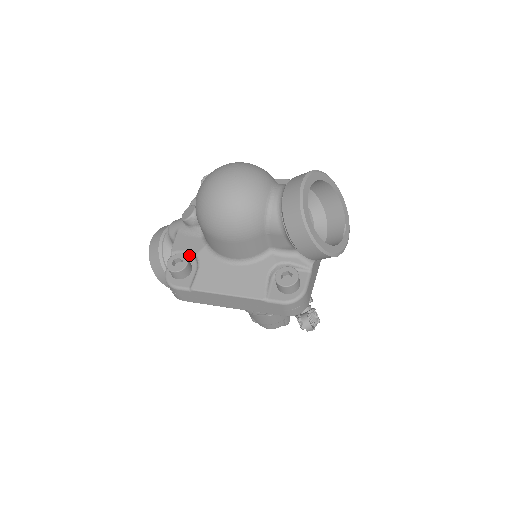
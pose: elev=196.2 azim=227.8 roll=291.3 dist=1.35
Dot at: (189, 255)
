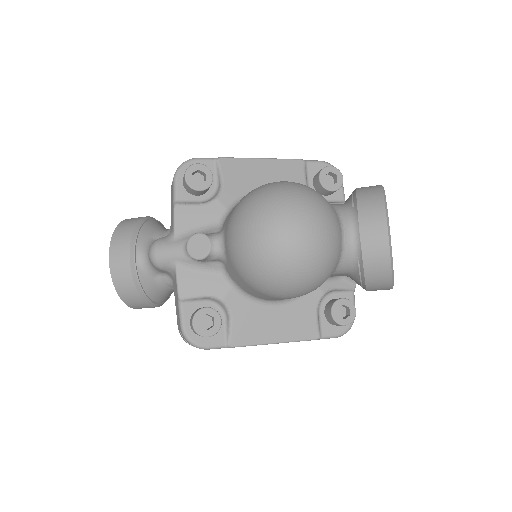
Dot at: (207, 299)
